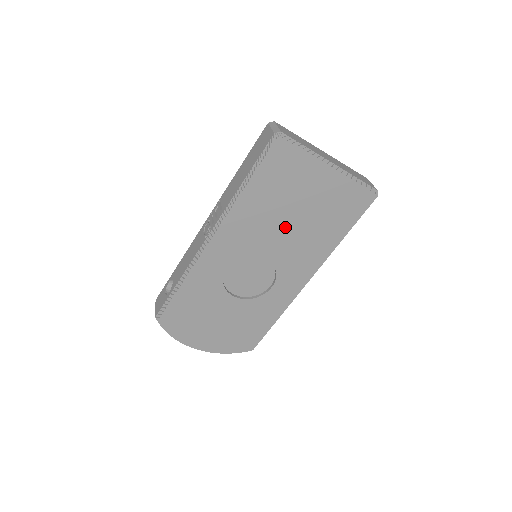
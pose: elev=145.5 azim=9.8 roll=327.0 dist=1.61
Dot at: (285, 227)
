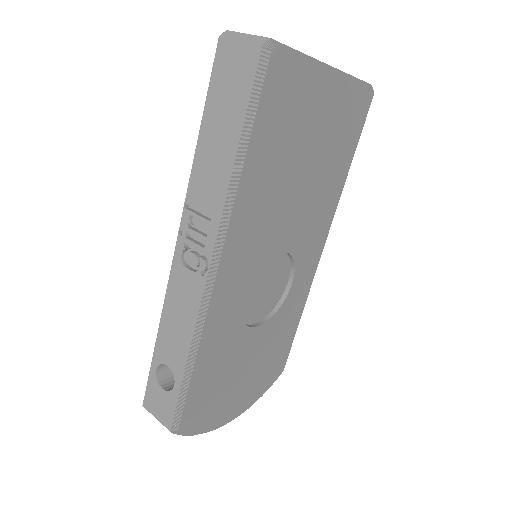
Dot at: (296, 194)
